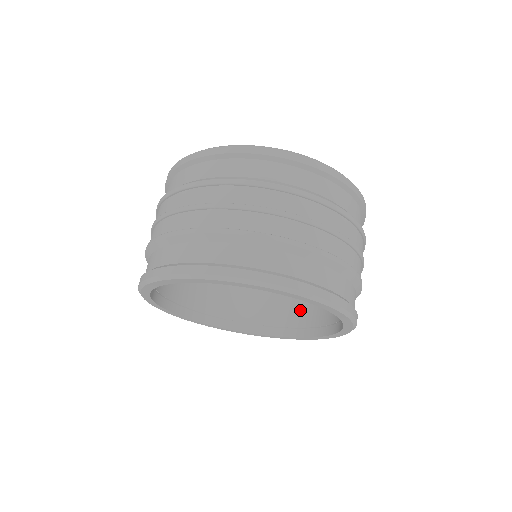
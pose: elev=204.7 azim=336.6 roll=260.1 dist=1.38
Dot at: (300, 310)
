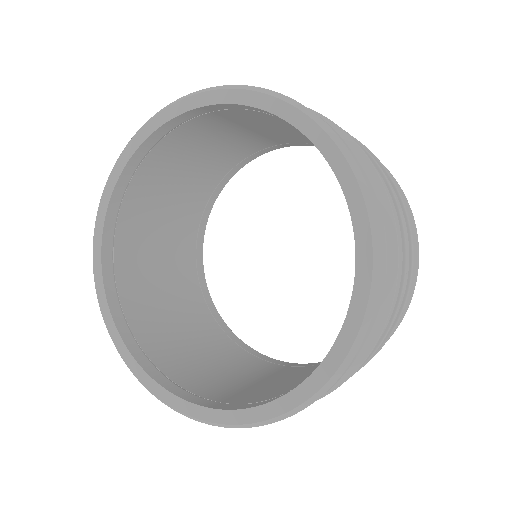
Dot at: (233, 392)
